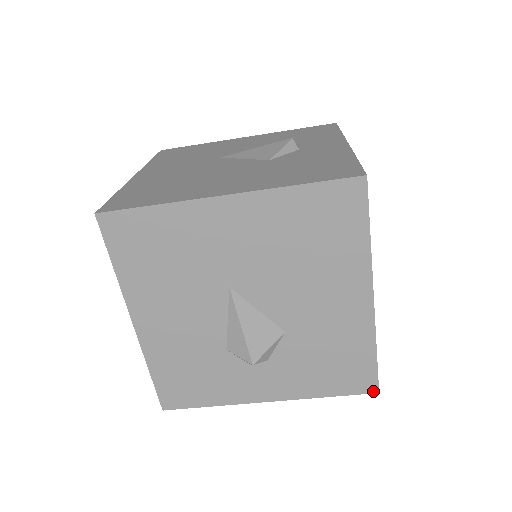
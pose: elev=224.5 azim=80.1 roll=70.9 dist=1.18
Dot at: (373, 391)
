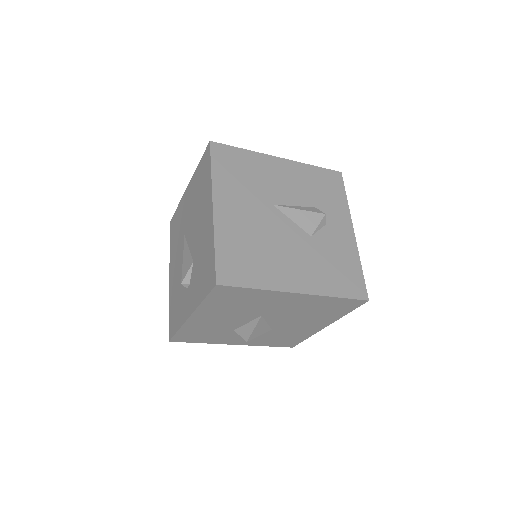
Dot at: (291, 347)
